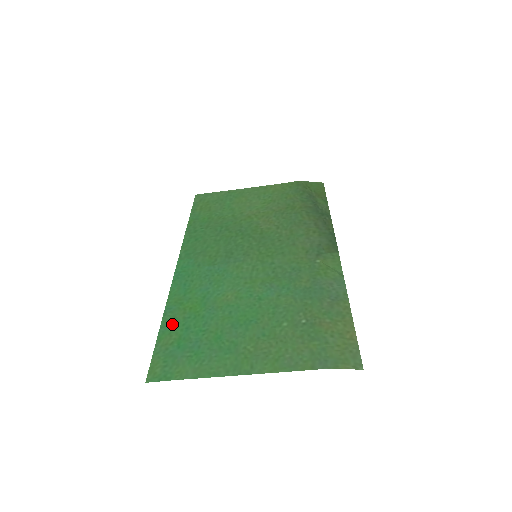
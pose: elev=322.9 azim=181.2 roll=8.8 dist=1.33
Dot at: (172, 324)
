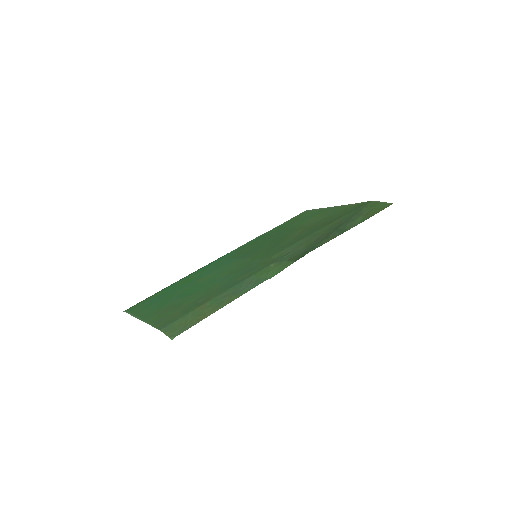
Dot at: (170, 287)
